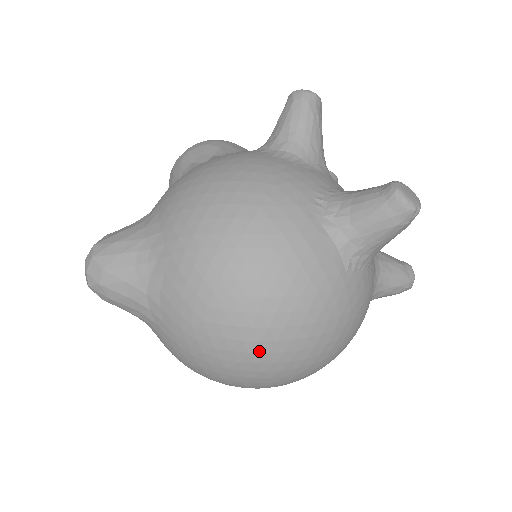
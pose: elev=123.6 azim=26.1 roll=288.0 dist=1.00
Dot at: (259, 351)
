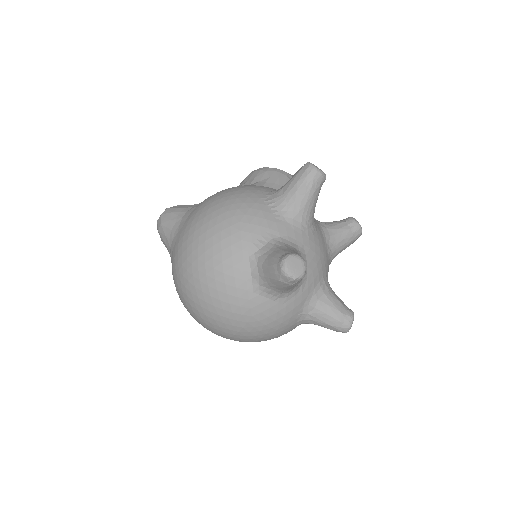
Dot at: (194, 307)
